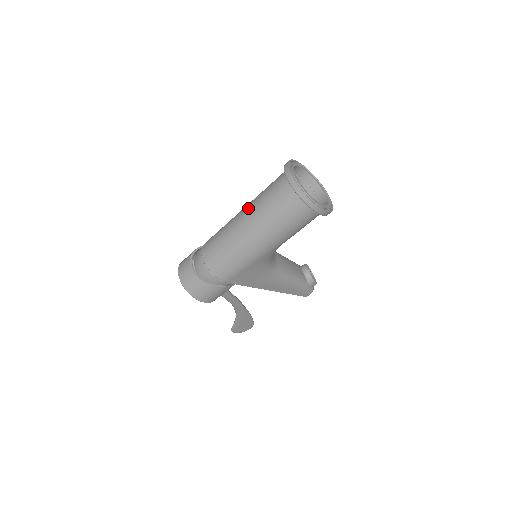
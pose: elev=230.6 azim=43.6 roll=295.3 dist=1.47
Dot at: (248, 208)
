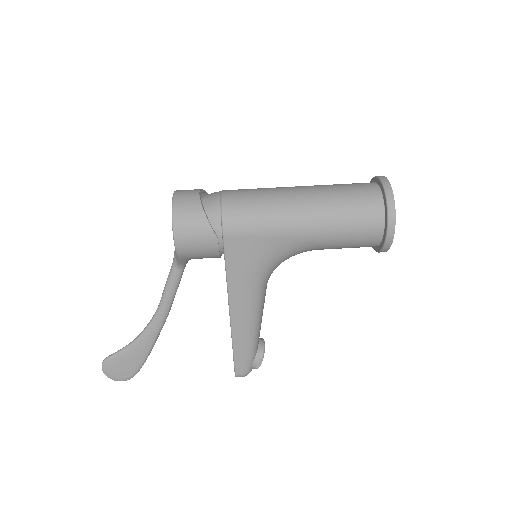
Dot at: occluded
